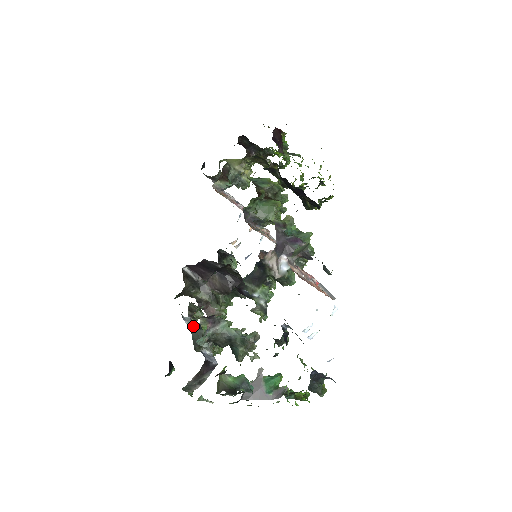
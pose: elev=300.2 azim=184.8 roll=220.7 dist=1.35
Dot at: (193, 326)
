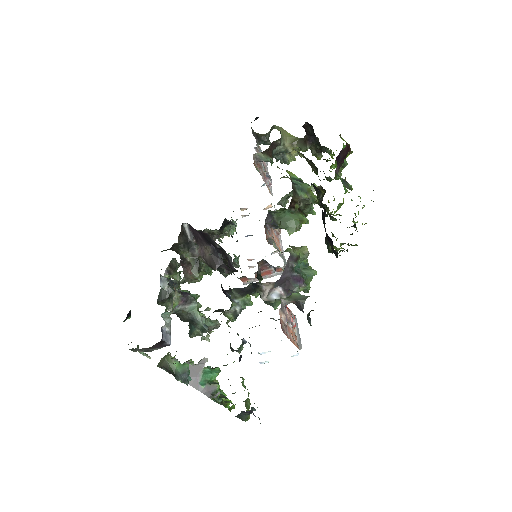
Dot at: occluded
